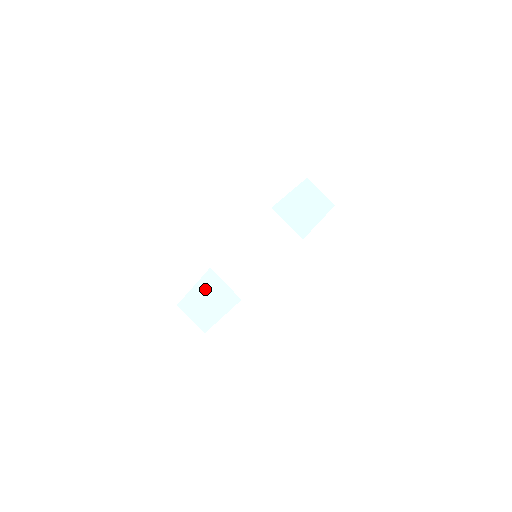
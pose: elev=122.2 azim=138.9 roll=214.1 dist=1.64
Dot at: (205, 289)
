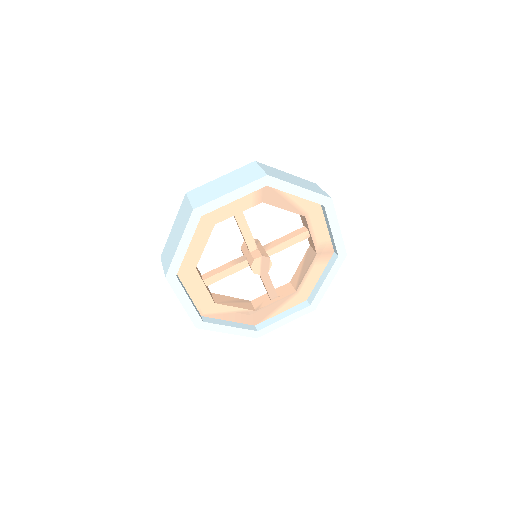
Dot at: (178, 220)
